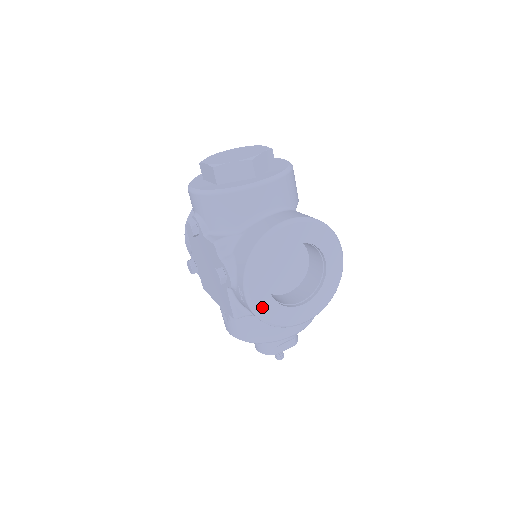
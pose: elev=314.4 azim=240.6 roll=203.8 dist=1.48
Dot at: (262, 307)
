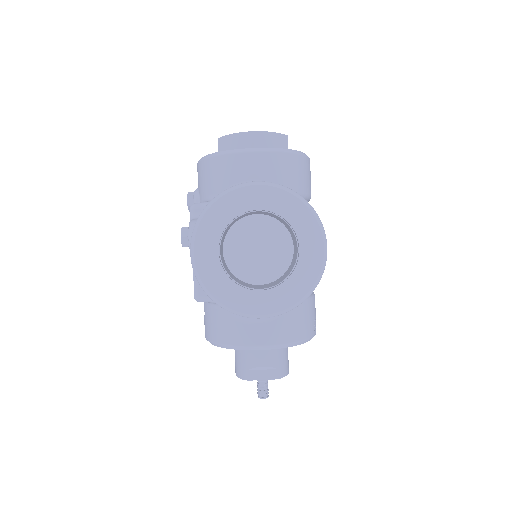
Dot at: (206, 272)
